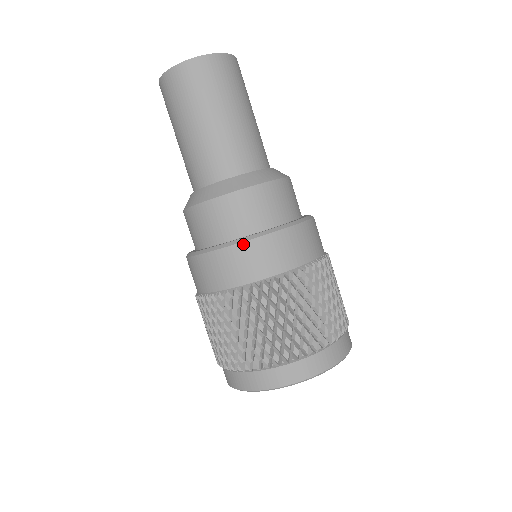
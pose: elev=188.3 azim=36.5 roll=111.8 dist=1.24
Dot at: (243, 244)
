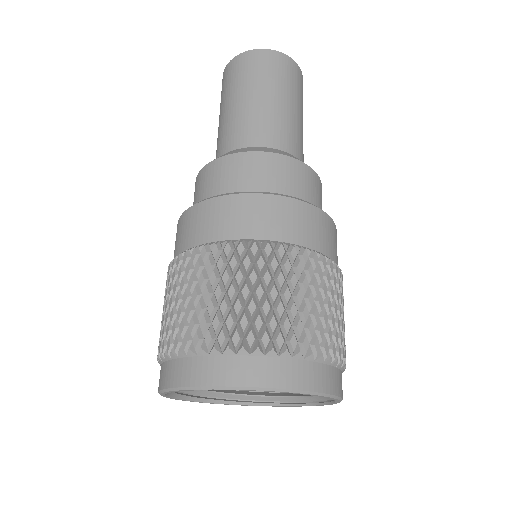
Dot at: (235, 196)
